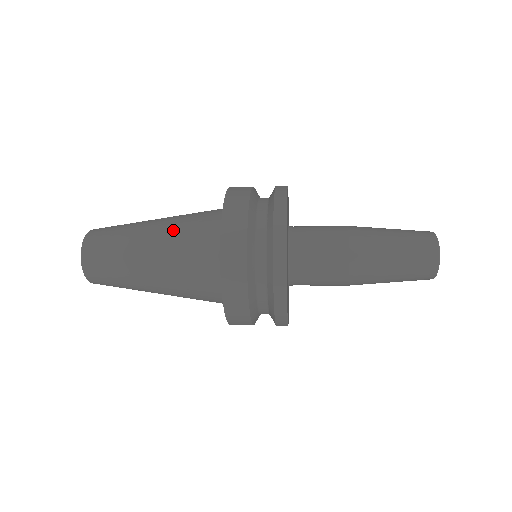
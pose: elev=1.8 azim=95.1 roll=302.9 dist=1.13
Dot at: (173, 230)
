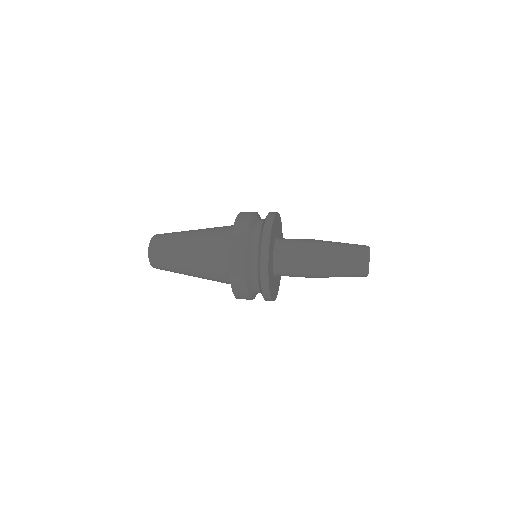
Dot at: (204, 238)
